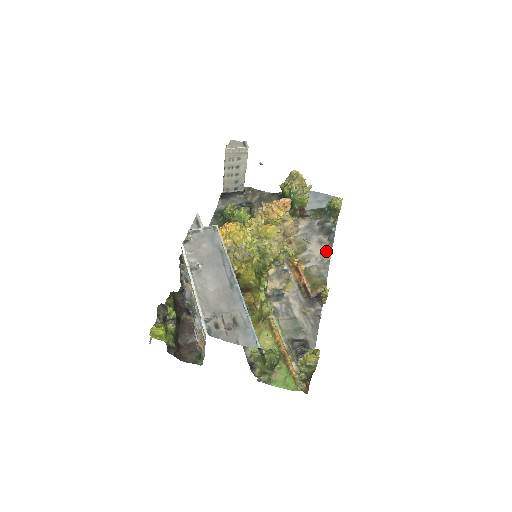
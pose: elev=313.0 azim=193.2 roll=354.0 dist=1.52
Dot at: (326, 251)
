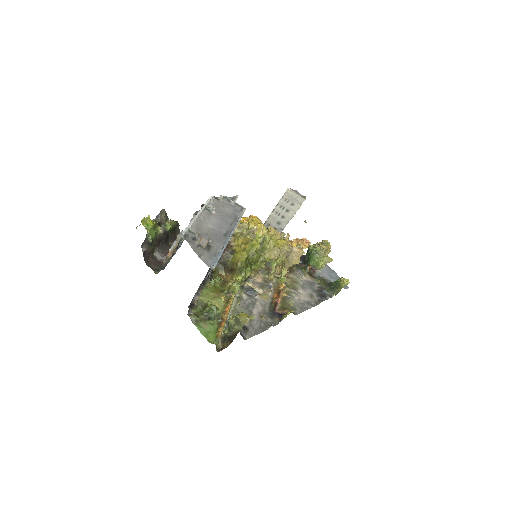
Dot at: (311, 303)
